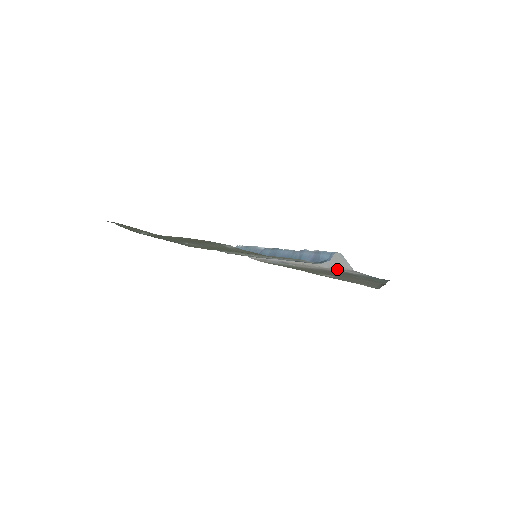
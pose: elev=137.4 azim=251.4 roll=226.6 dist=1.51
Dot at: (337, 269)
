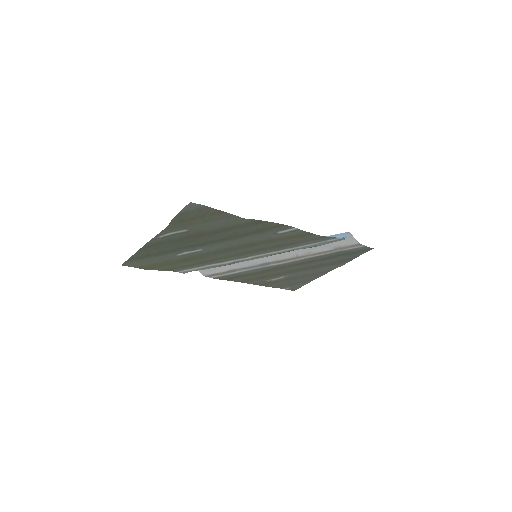
Dot at: (338, 249)
